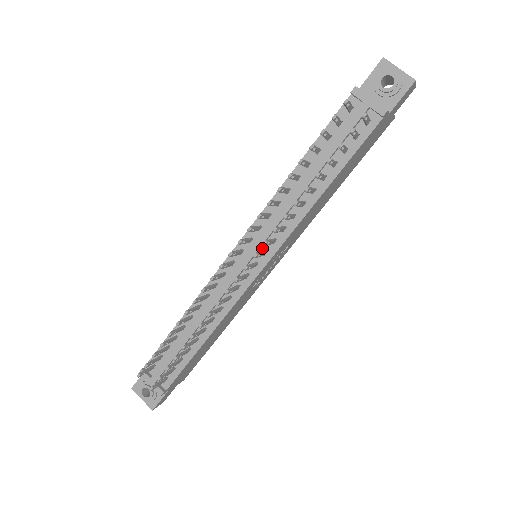
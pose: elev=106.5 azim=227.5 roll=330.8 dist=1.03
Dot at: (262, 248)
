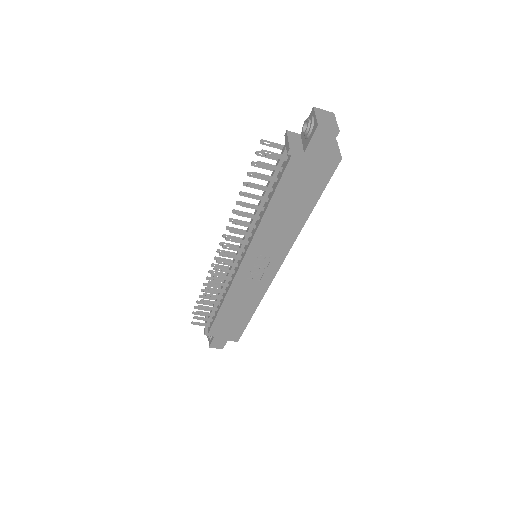
Dot at: (245, 247)
